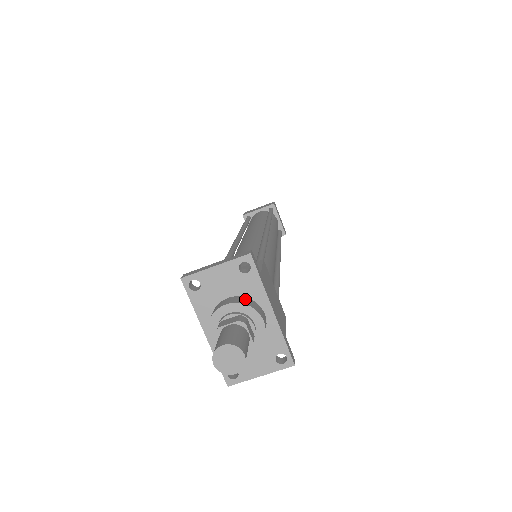
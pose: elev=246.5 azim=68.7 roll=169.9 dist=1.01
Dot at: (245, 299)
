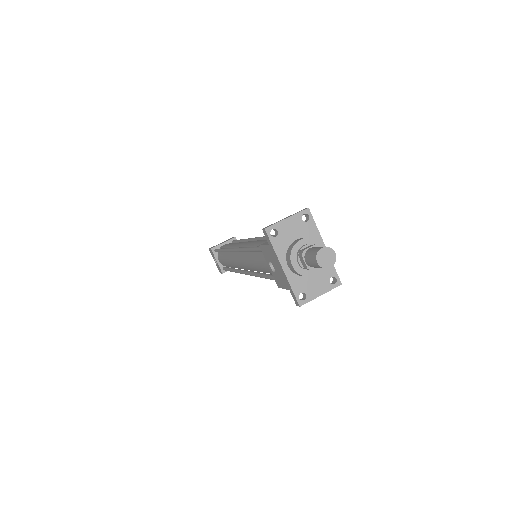
Dot at: (309, 238)
